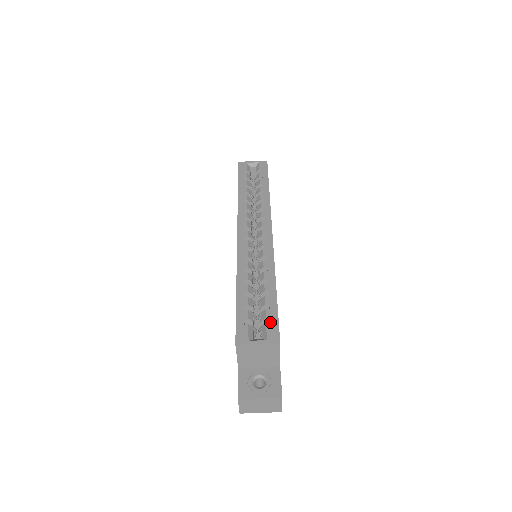
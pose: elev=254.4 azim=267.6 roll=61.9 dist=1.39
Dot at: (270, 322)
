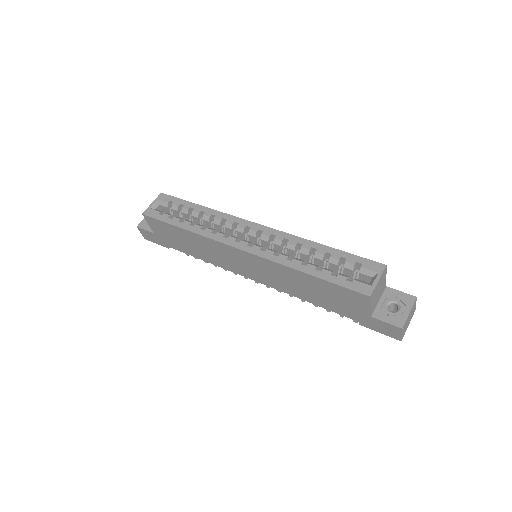
Dot at: (361, 264)
